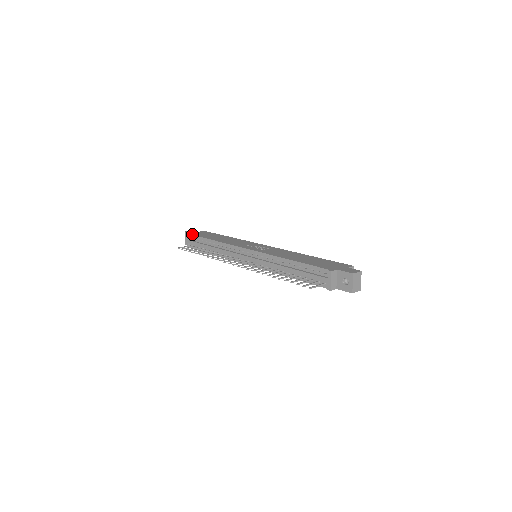
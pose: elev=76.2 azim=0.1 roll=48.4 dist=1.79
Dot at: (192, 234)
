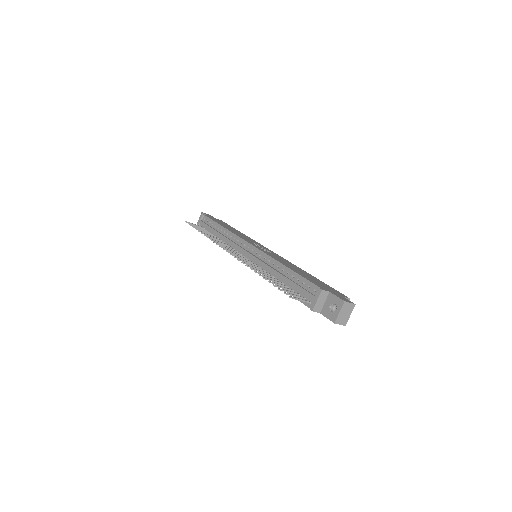
Dot at: (206, 215)
